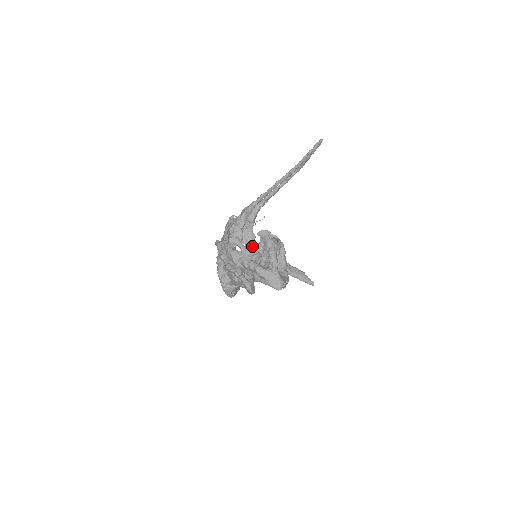
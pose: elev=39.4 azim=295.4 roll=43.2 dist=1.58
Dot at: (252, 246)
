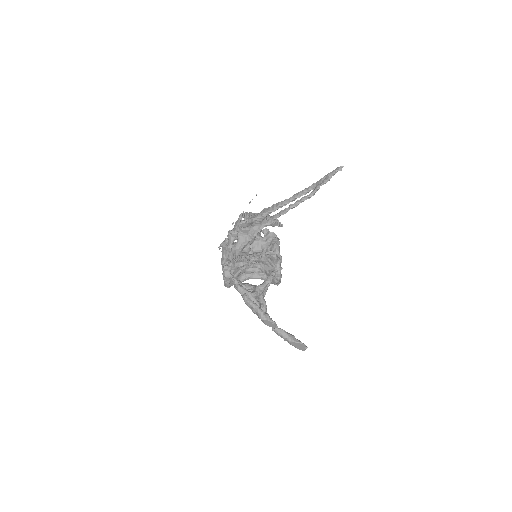
Dot at: (258, 258)
